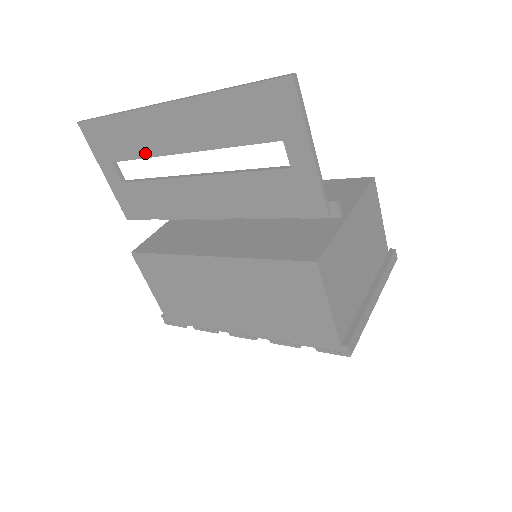
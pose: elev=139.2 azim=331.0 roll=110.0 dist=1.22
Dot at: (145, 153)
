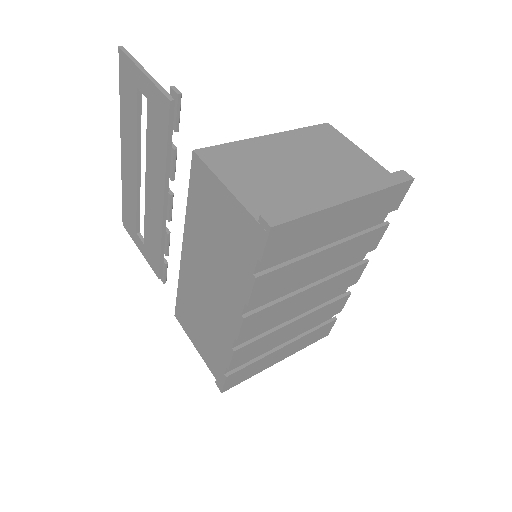
Dot at: (135, 201)
